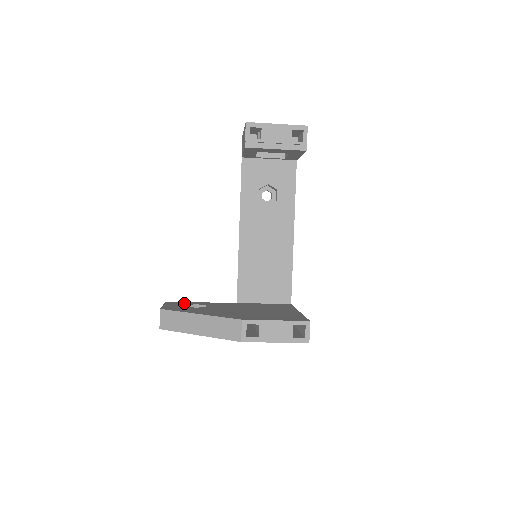
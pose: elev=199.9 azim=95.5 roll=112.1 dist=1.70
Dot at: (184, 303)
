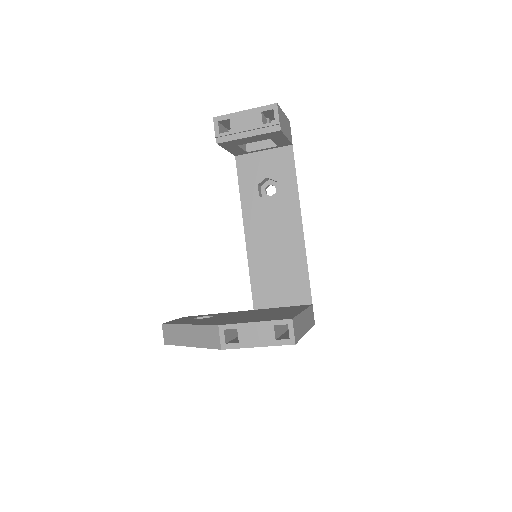
Dot at: (198, 316)
